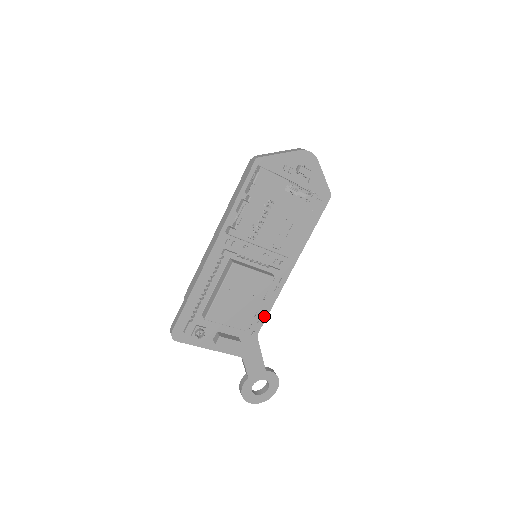
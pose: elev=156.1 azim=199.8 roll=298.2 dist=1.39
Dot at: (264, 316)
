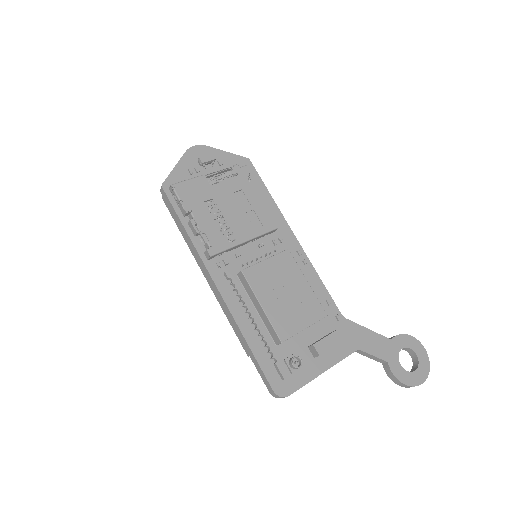
Dot at: (326, 295)
